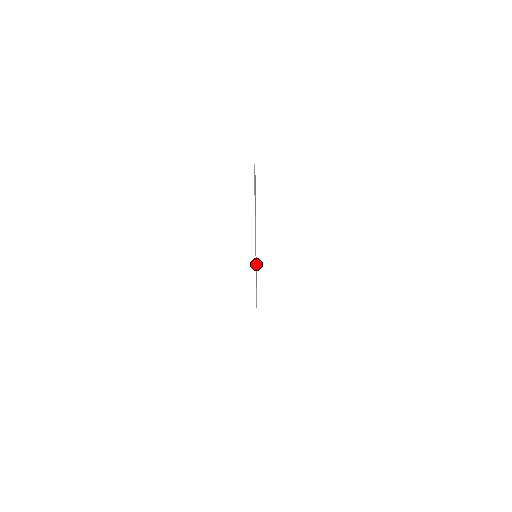
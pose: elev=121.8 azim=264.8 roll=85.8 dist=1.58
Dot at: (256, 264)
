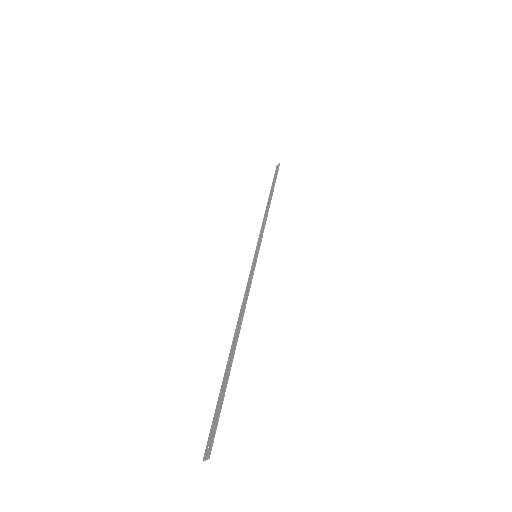
Dot at: (262, 237)
